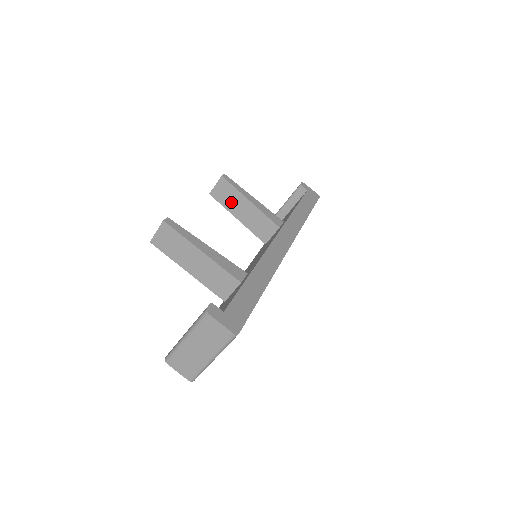
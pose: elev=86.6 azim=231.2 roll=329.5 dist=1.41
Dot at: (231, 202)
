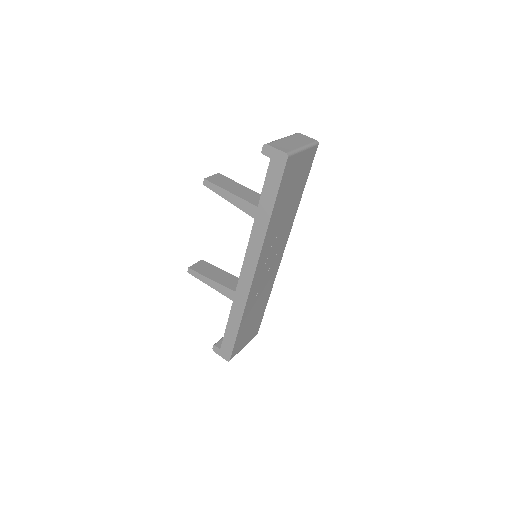
Dot at: (209, 272)
